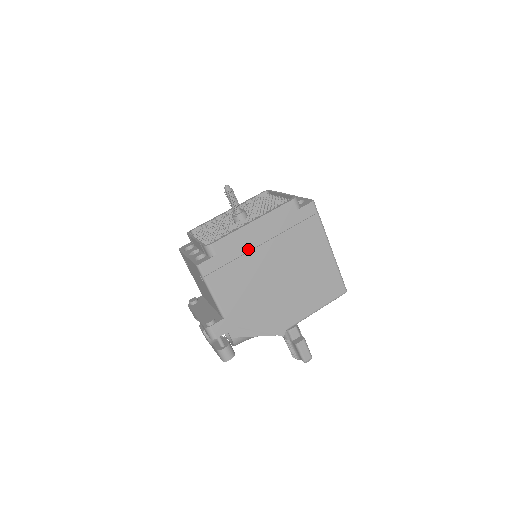
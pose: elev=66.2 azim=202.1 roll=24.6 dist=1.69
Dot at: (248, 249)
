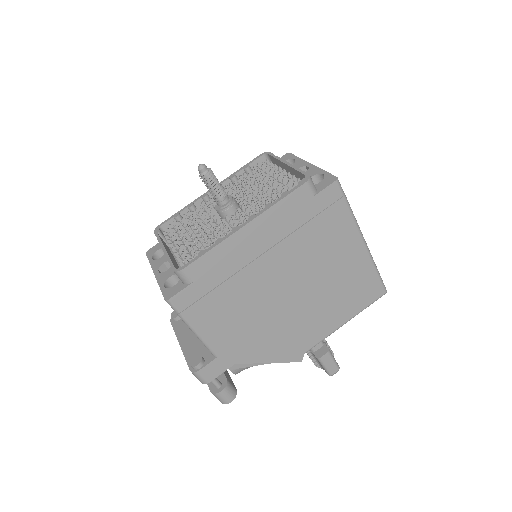
Dot at: (241, 265)
